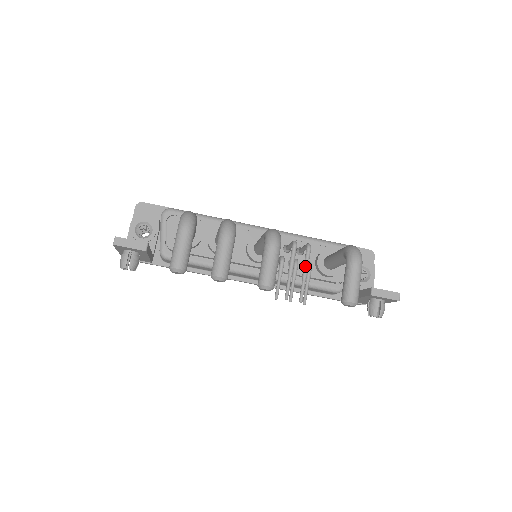
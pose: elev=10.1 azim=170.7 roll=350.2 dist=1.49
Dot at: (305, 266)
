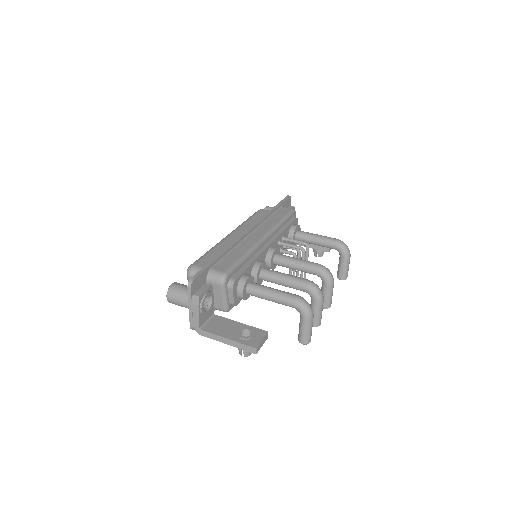
Dot at: occluded
